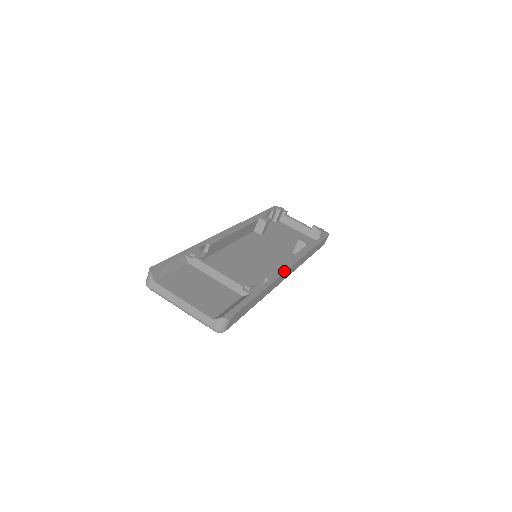
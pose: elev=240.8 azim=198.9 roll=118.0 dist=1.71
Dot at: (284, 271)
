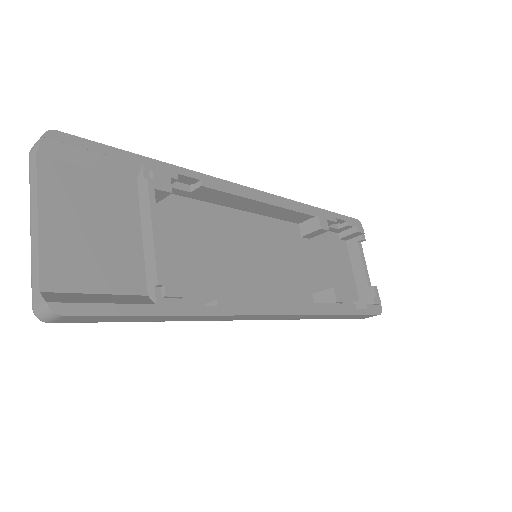
Dot at: (258, 313)
